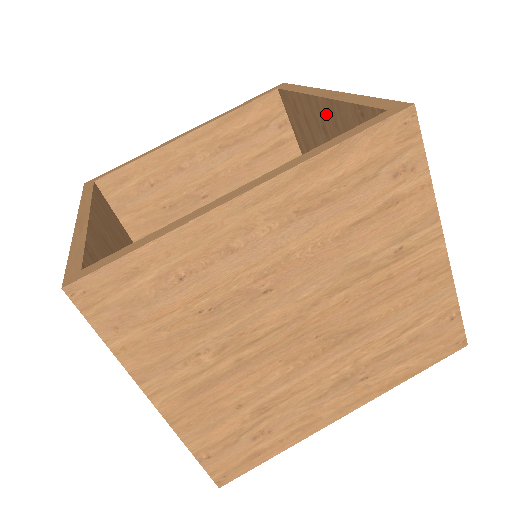
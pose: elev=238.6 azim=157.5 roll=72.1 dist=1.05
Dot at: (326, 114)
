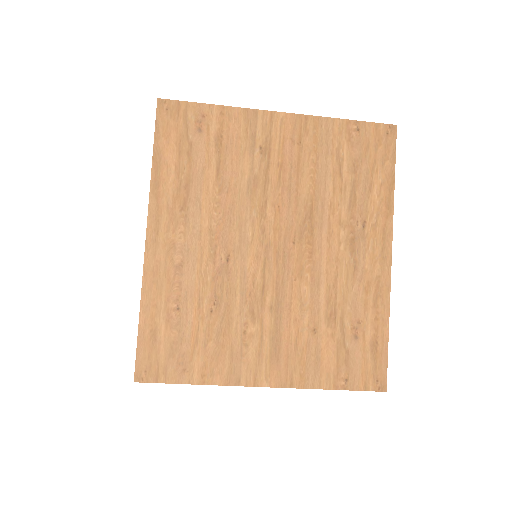
Dot at: occluded
